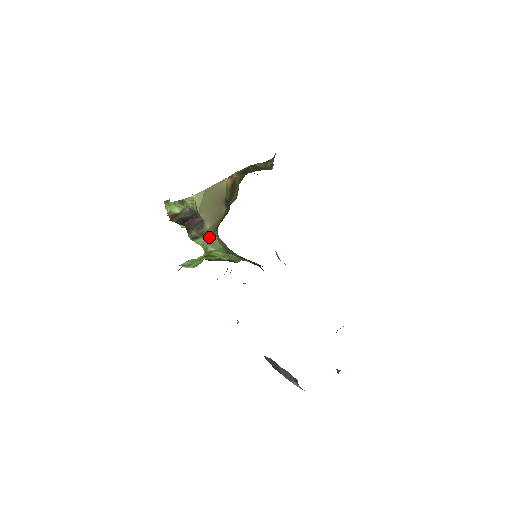
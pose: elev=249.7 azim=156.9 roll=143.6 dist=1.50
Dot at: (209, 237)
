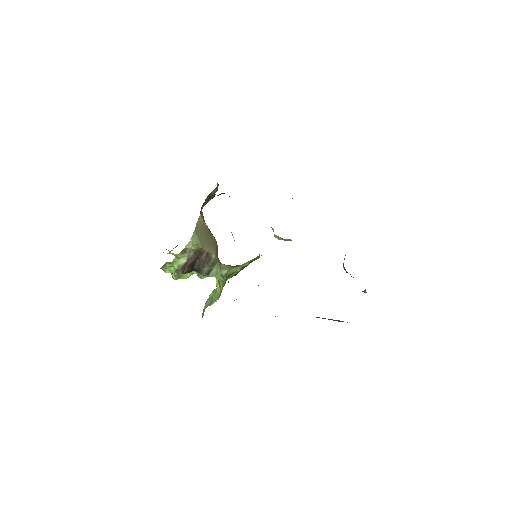
Dot at: (217, 265)
